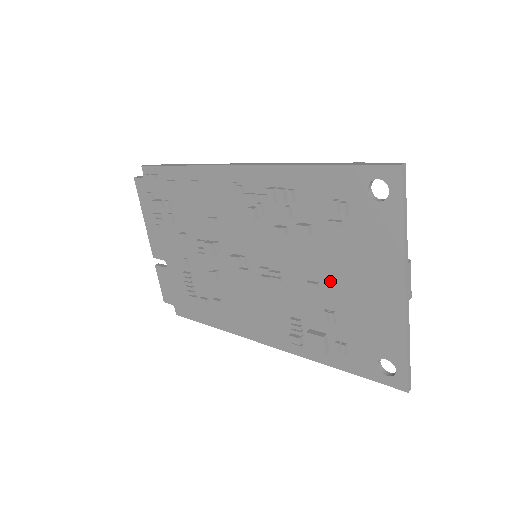
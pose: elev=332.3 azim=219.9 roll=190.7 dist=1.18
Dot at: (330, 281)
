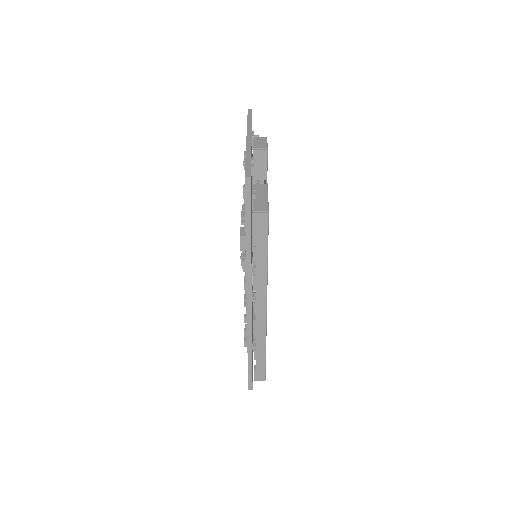
Dot at: occluded
